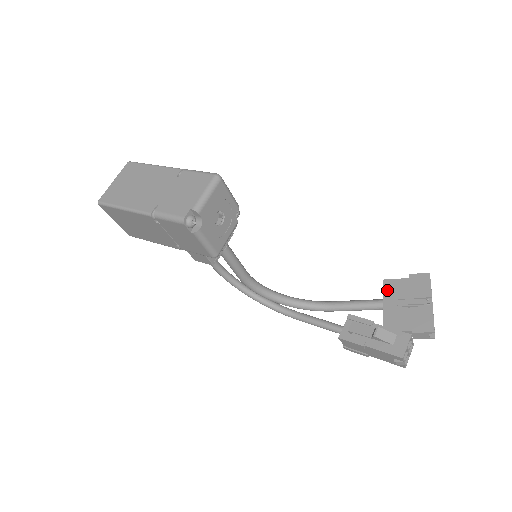
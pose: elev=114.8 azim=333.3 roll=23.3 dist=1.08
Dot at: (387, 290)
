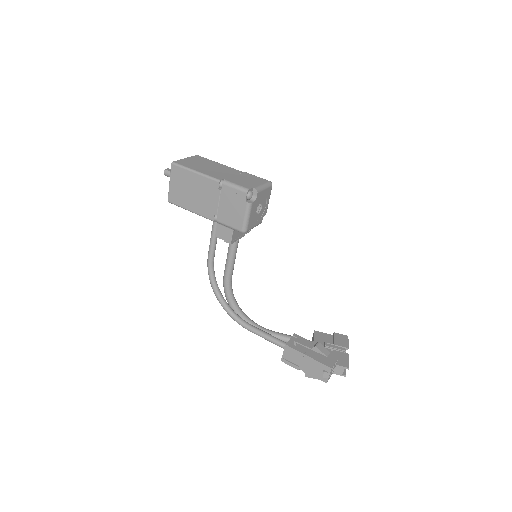
Dot at: (317, 337)
